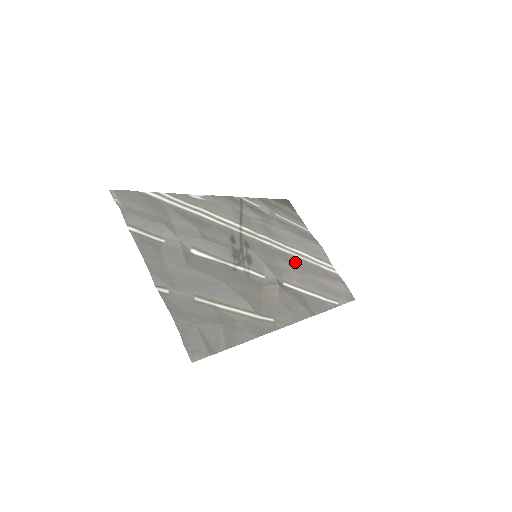
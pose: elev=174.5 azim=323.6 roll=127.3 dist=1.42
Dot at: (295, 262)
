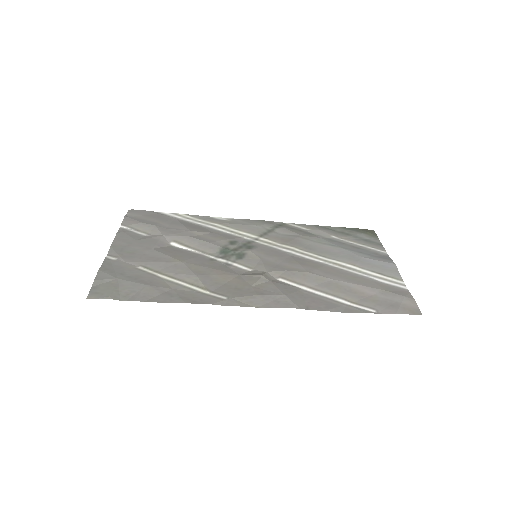
Dot at: (319, 267)
